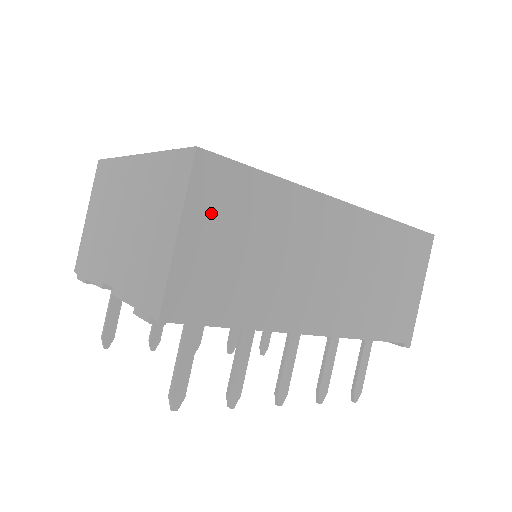
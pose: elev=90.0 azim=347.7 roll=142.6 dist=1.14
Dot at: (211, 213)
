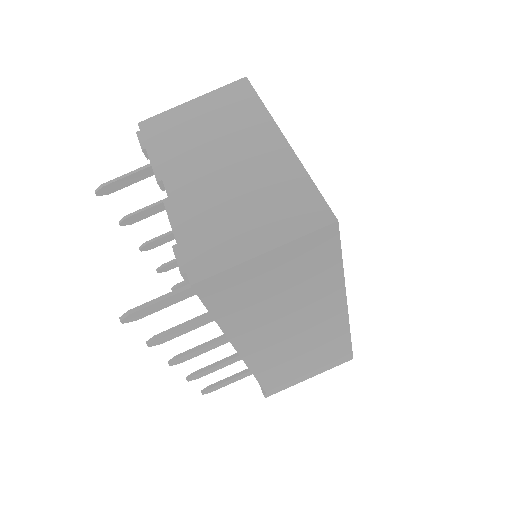
Dot at: (293, 258)
